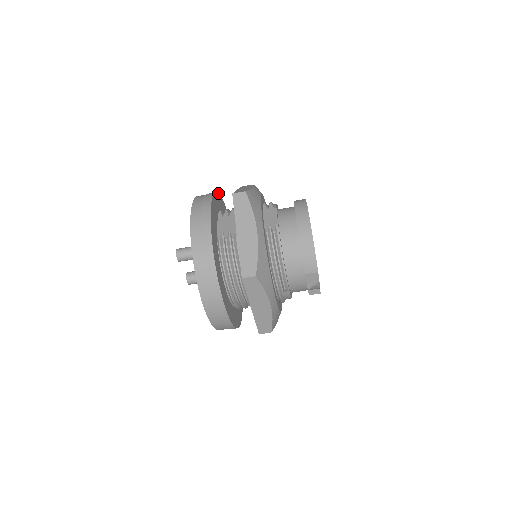
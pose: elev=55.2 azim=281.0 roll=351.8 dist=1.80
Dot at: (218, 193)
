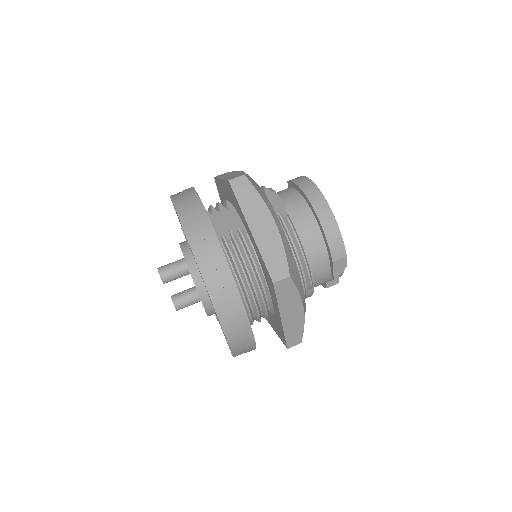
Dot at: occluded
